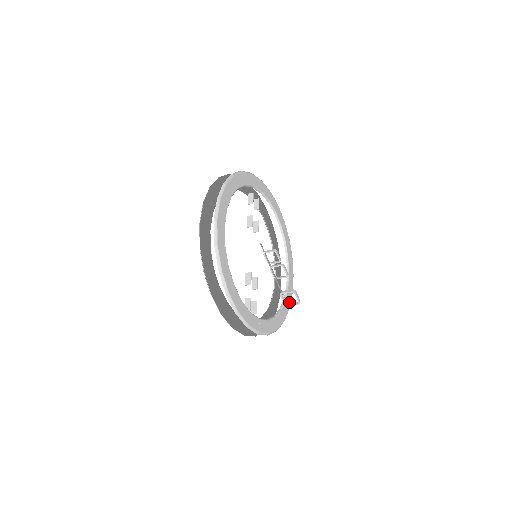
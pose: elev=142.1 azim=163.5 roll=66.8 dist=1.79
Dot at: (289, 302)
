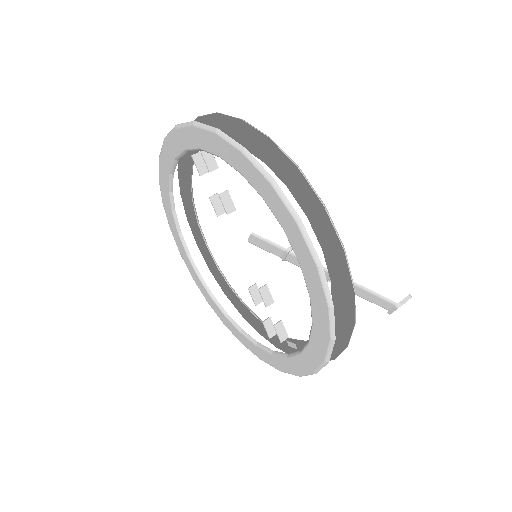
Dot at: (225, 286)
